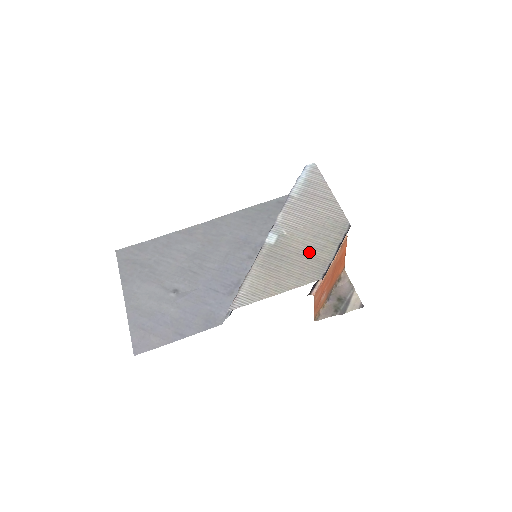
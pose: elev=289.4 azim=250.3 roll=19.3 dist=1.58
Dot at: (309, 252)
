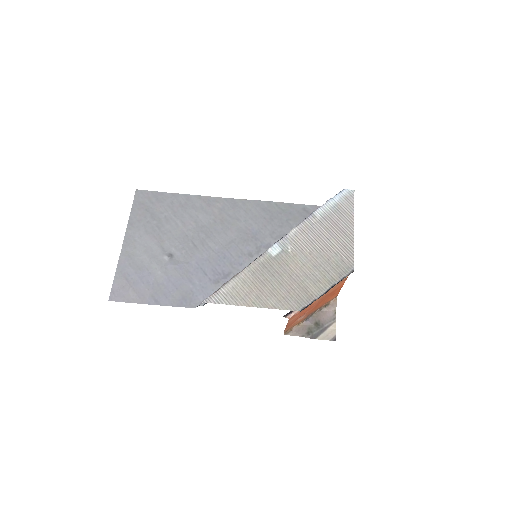
Dot at: (302, 280)
